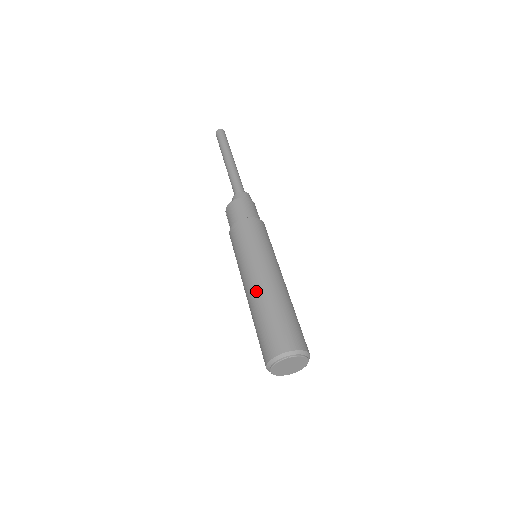
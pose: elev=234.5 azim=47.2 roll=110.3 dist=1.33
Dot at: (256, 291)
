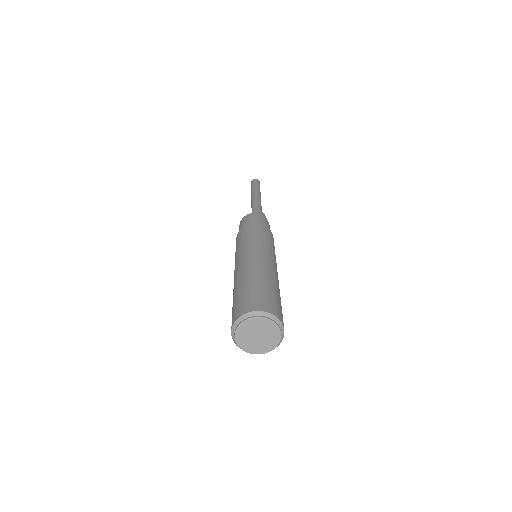
Dot at: (239, 271)
